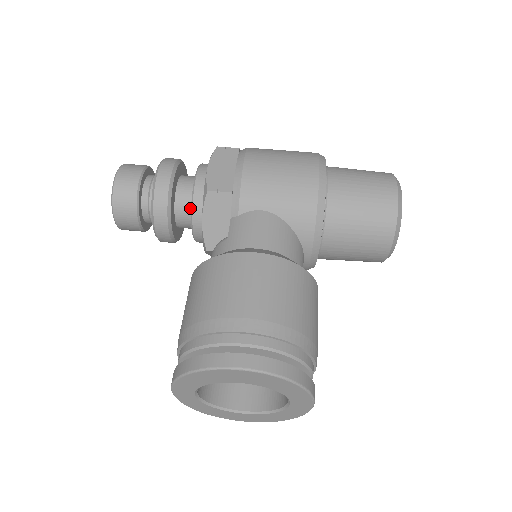
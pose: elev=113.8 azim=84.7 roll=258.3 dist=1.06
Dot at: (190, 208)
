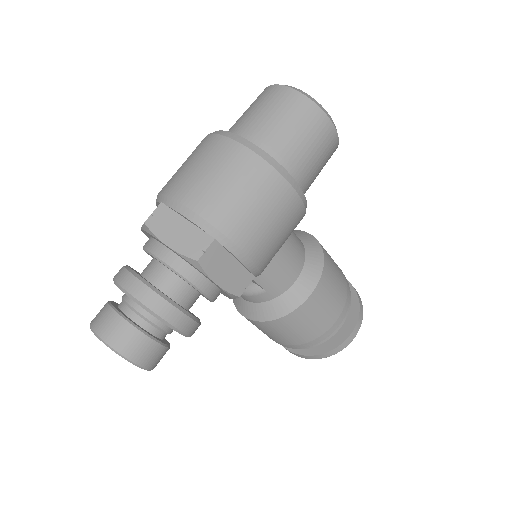
Dot at: occluded
